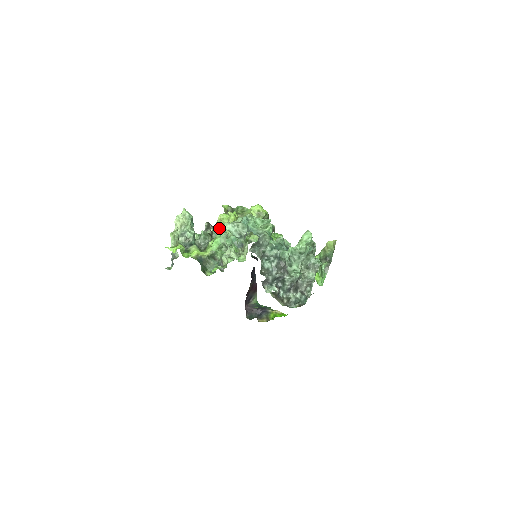
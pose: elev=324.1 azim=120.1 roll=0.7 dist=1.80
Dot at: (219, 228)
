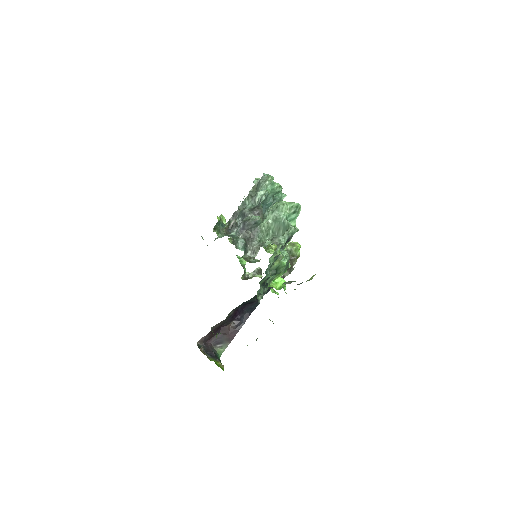
Dot at: occluded
